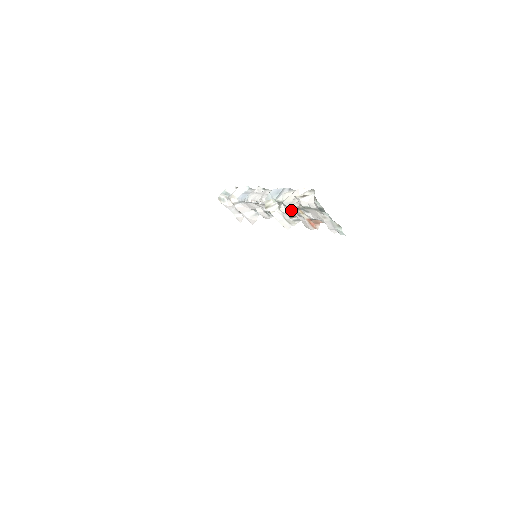
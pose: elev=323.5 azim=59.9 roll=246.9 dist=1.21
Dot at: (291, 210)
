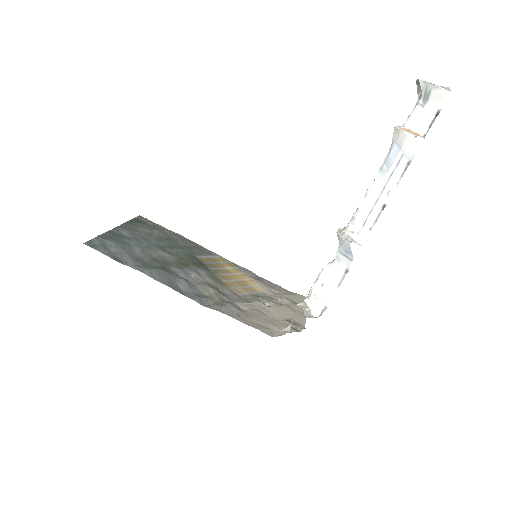
Dot at: occluded
